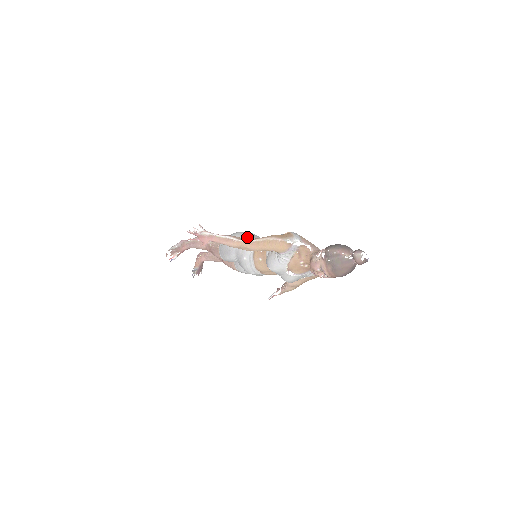
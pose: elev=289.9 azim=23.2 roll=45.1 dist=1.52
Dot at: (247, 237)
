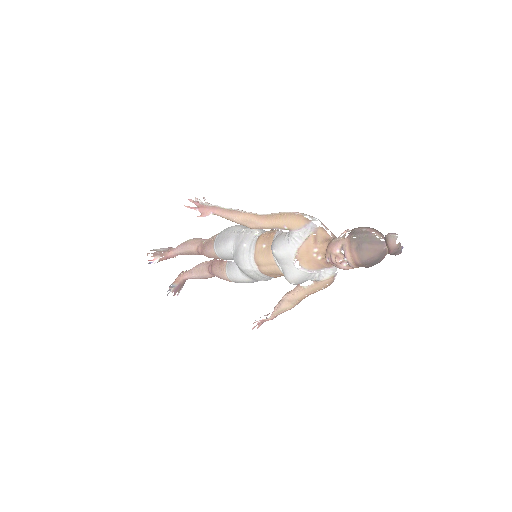
Dot at: occluded
